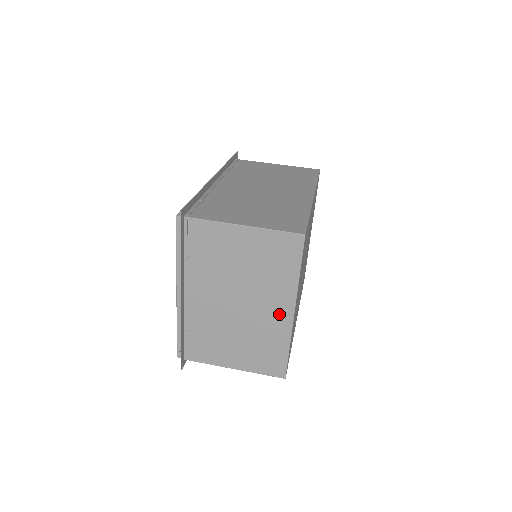
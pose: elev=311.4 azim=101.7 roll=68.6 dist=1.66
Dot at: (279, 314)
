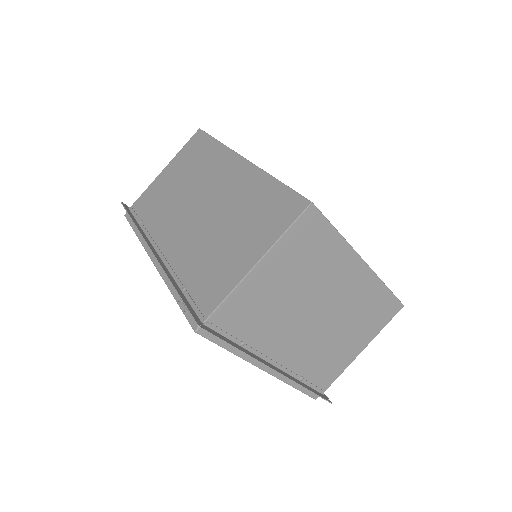
Dot at: (355, 278)
